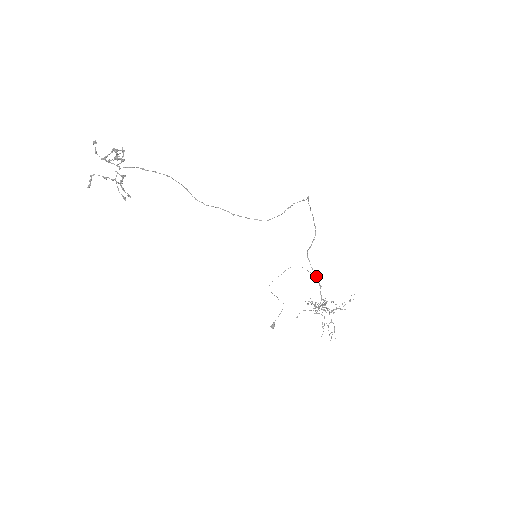
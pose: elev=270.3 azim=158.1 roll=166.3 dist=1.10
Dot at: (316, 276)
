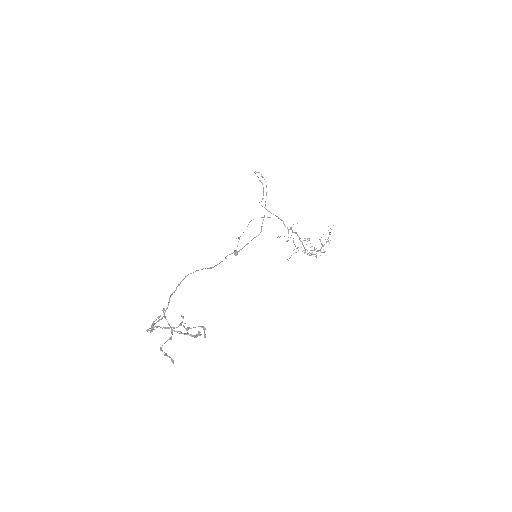
Dot at: occluded
